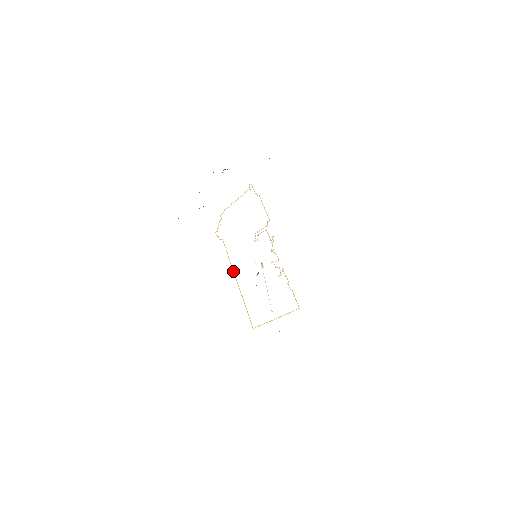
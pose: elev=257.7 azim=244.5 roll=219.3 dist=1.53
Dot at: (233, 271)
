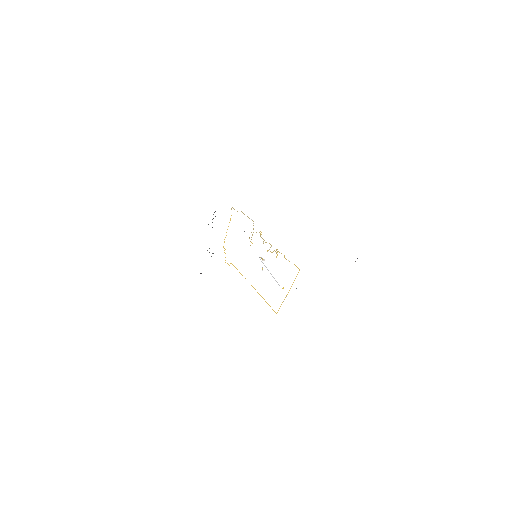
Dot at: occluded
